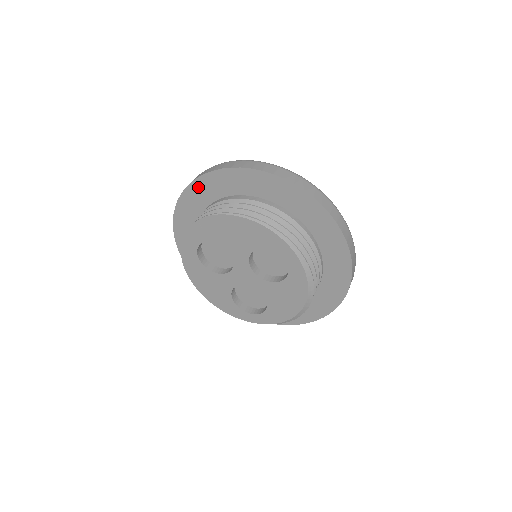
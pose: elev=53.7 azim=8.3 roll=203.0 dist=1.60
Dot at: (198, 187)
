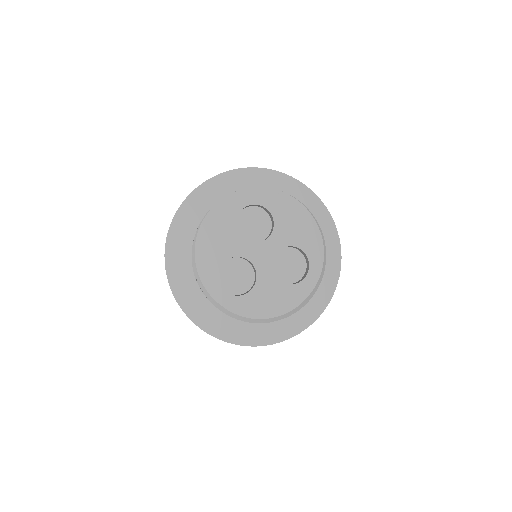
Dot at: (276, 178)
